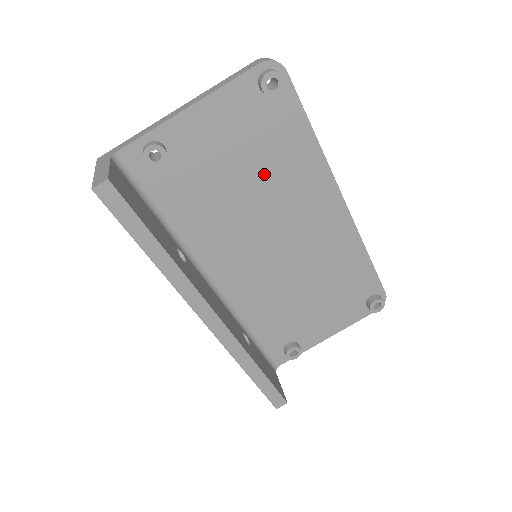
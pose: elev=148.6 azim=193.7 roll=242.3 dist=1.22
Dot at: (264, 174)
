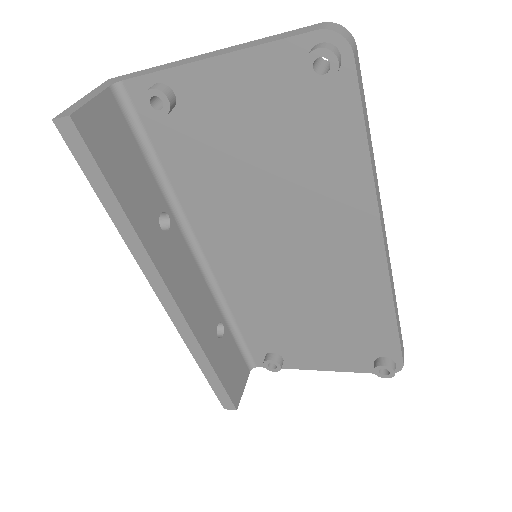
Dot at: (288, 173)
